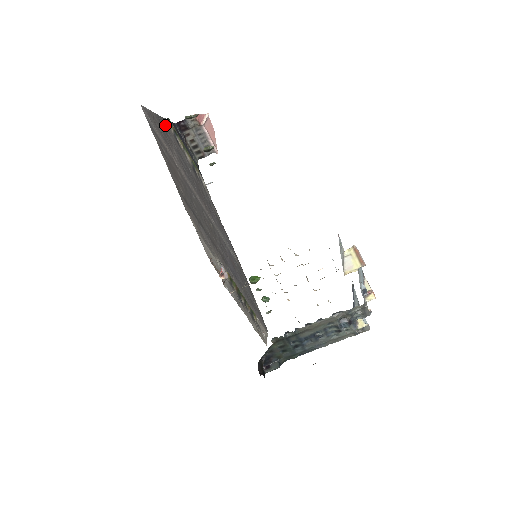
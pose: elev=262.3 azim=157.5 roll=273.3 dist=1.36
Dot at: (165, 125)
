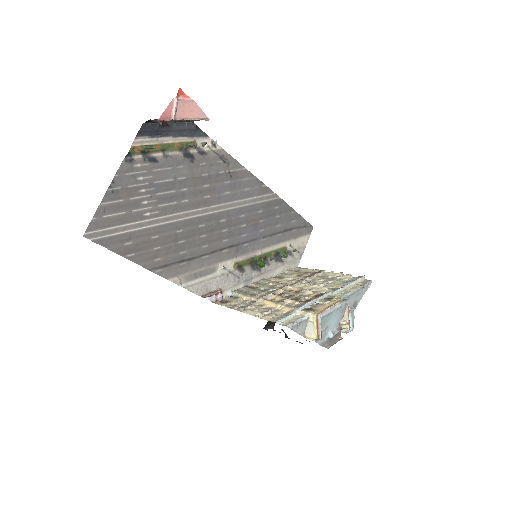
Dot at: (126, 174)
